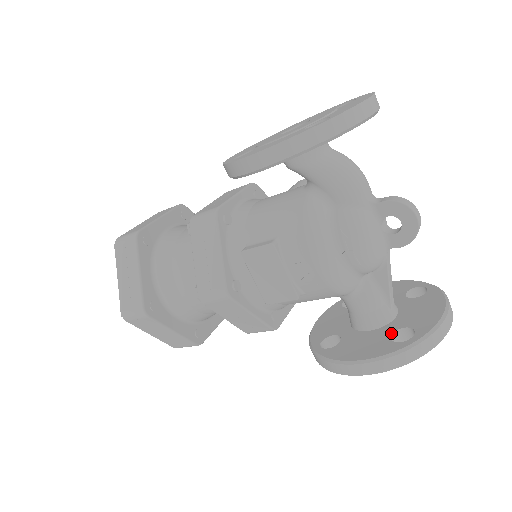
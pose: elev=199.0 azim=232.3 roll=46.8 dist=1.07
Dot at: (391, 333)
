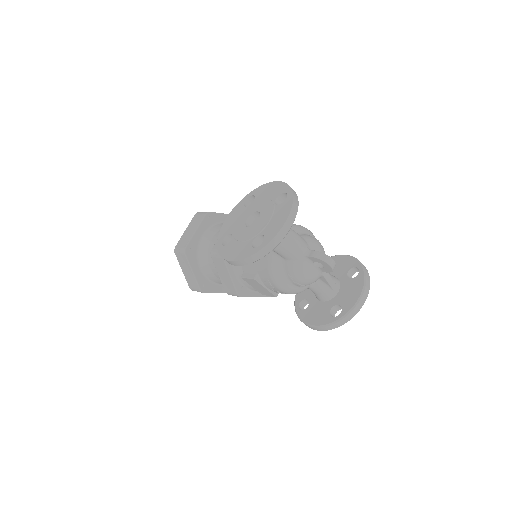
Dot at: (331, 308)
